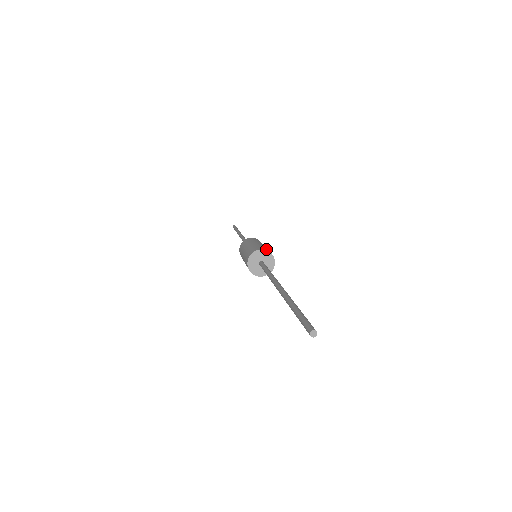
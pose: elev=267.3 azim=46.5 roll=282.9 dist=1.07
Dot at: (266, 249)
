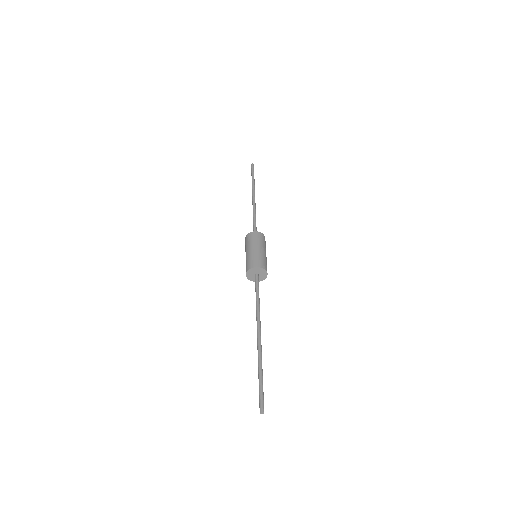
Dot at: (266, 267)
